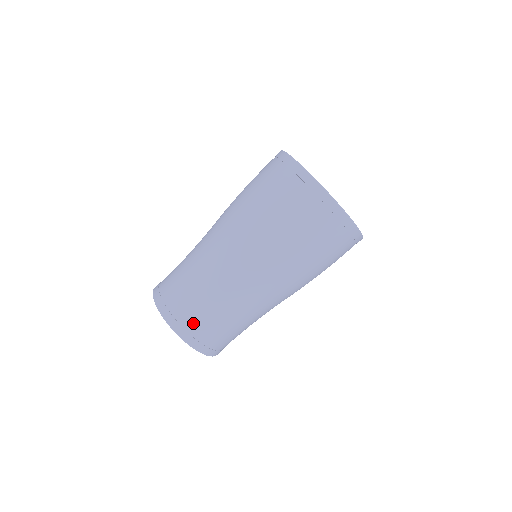
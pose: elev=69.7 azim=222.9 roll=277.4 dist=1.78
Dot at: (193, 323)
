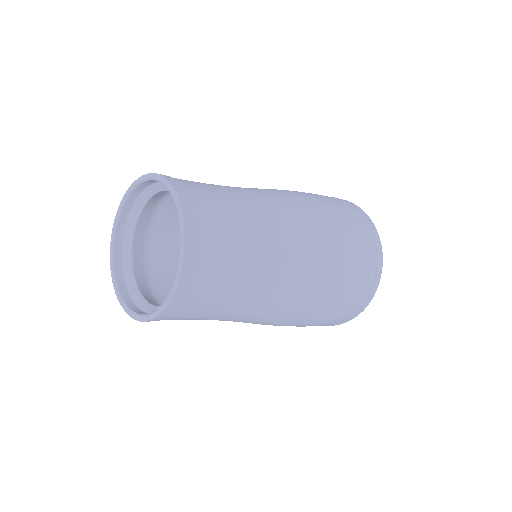
Dot at: (209, 222)
